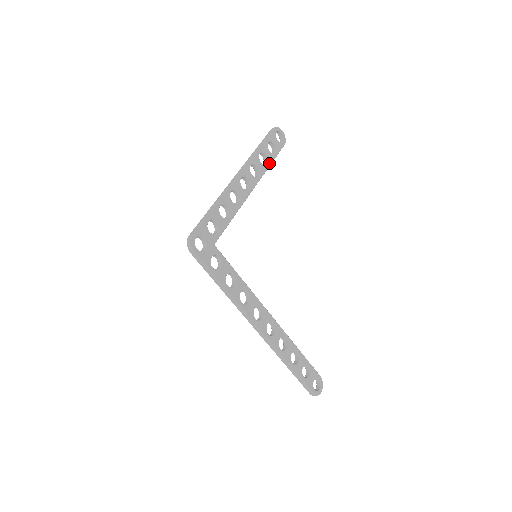
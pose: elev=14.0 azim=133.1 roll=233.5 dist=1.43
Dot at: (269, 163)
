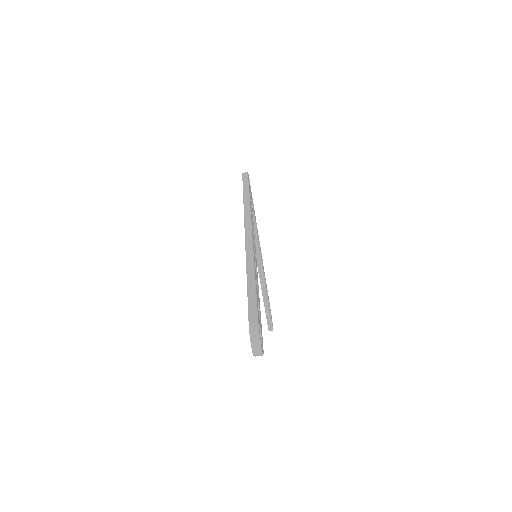
Dot at: (268, 300)
